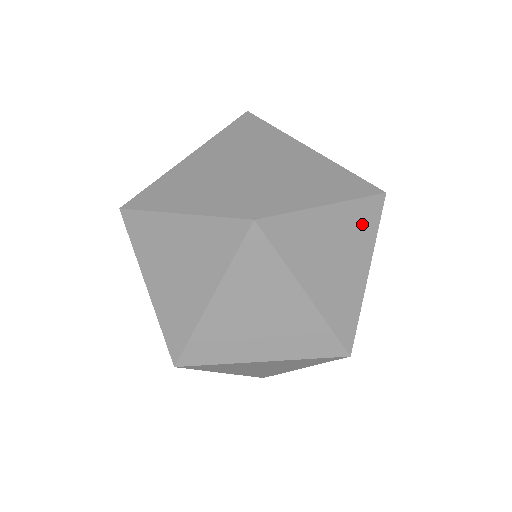
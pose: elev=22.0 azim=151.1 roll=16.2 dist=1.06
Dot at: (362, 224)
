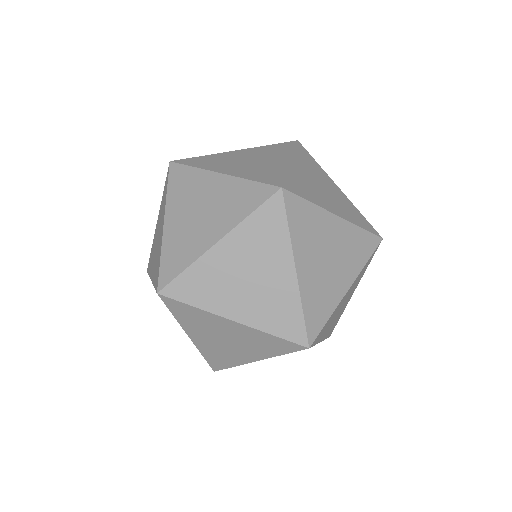
Dot at: (266, 344)
